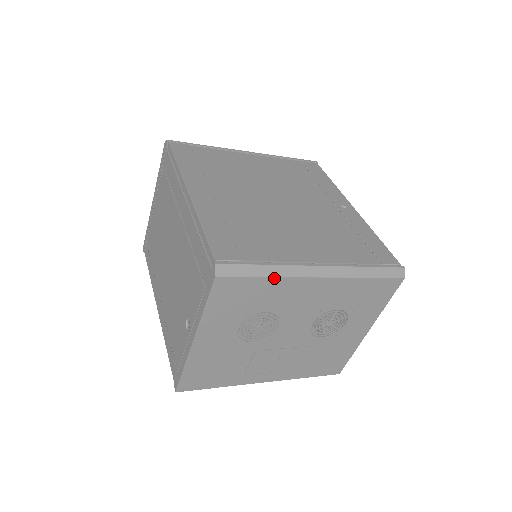
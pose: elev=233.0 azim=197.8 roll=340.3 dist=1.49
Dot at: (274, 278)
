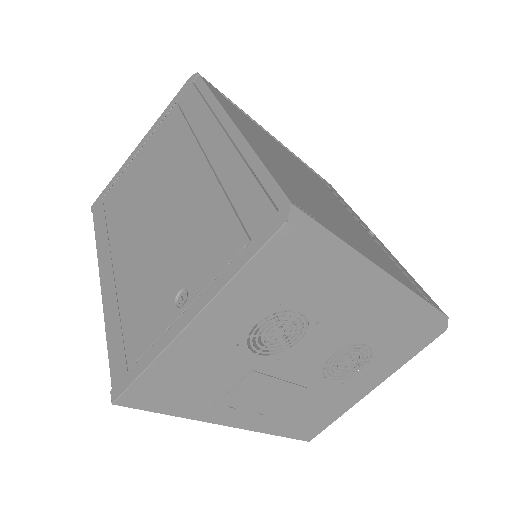
Dot at: (343, 262)
